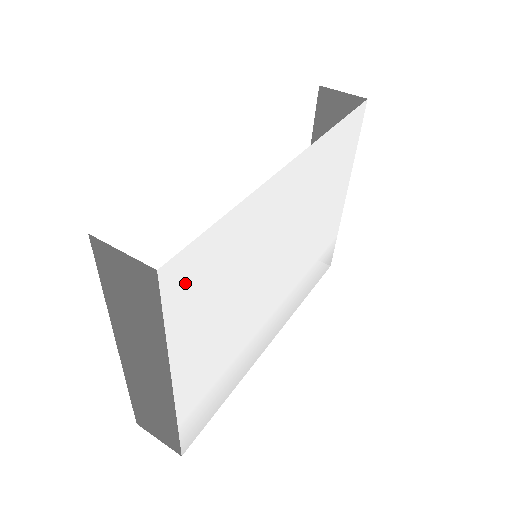
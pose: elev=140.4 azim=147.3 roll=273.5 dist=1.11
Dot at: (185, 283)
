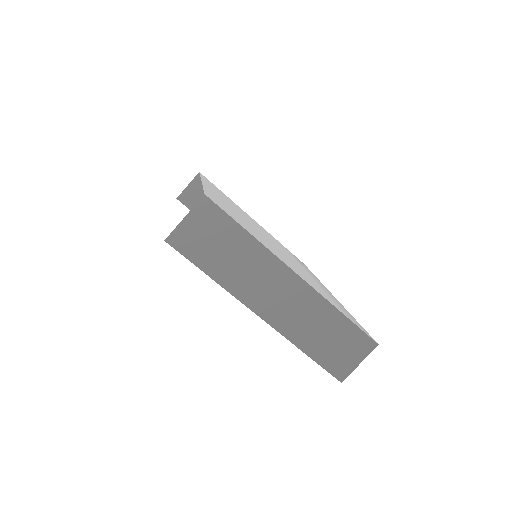
Dot at: (227, 212)
